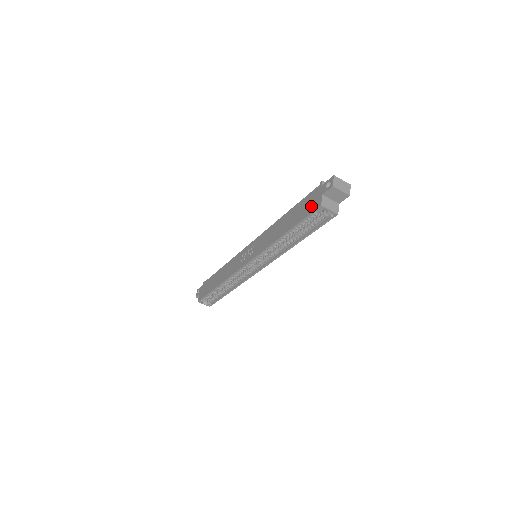
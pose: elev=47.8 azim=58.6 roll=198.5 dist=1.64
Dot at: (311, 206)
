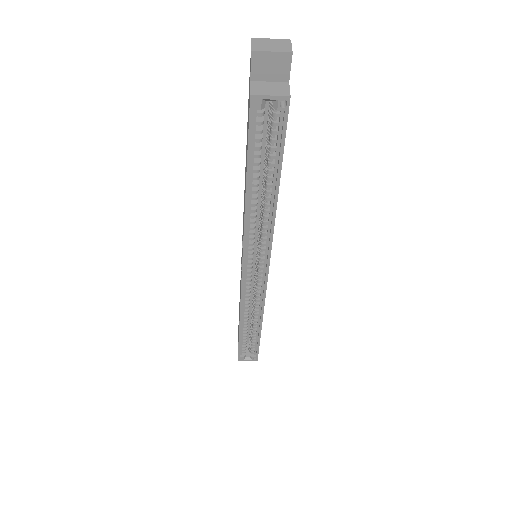
Dot at: occluded
